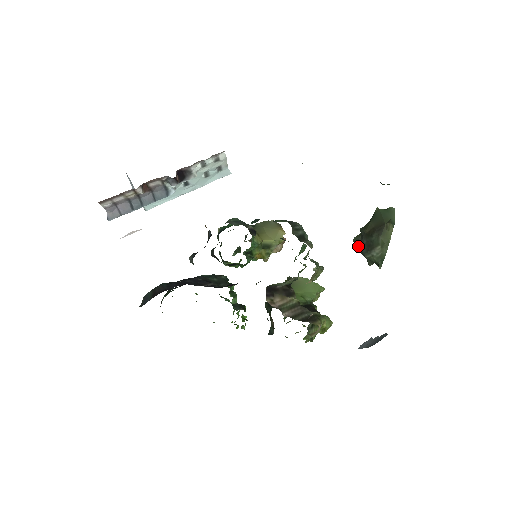
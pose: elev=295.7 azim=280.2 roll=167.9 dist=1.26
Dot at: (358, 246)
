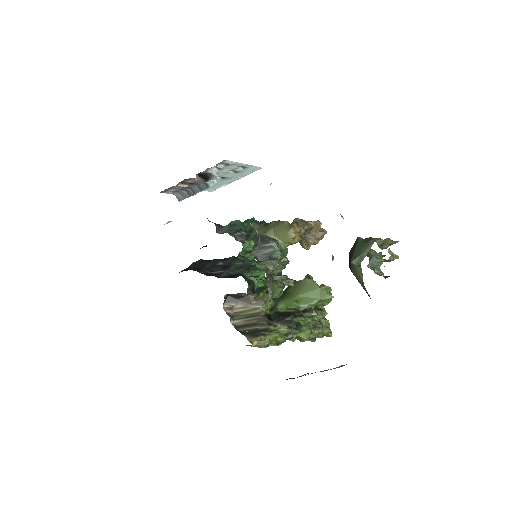
Dot at: occluded
